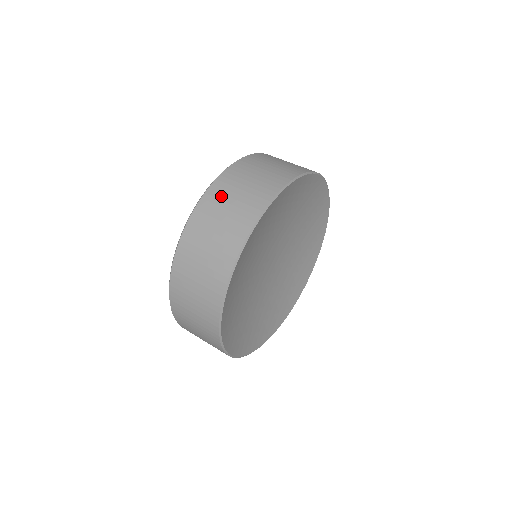
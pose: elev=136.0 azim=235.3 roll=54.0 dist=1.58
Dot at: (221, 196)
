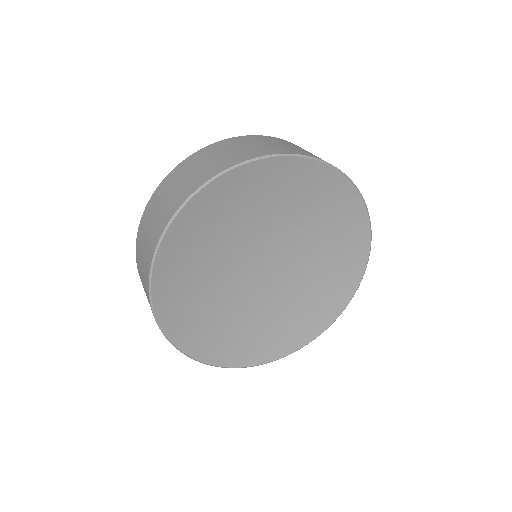
Dot at: (165, 189)
